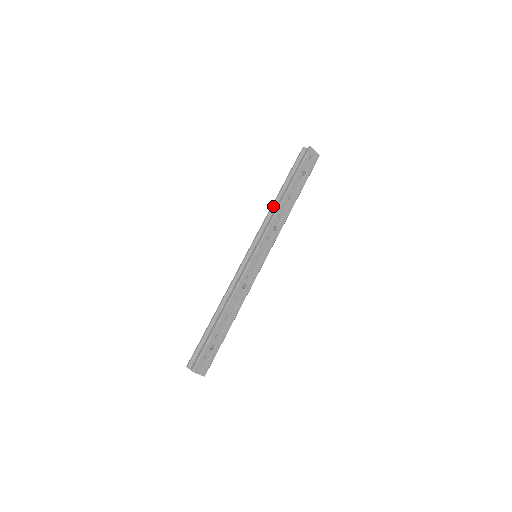
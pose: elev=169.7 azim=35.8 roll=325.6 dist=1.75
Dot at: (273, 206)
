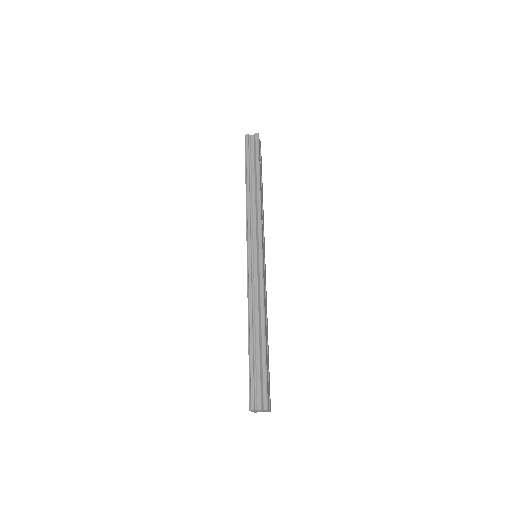
Dot at: (250, 198)
